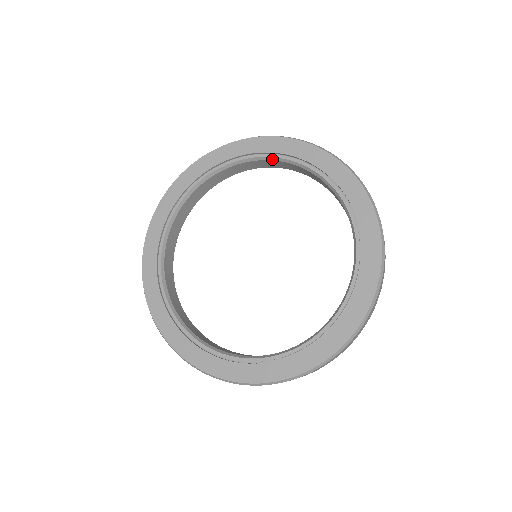
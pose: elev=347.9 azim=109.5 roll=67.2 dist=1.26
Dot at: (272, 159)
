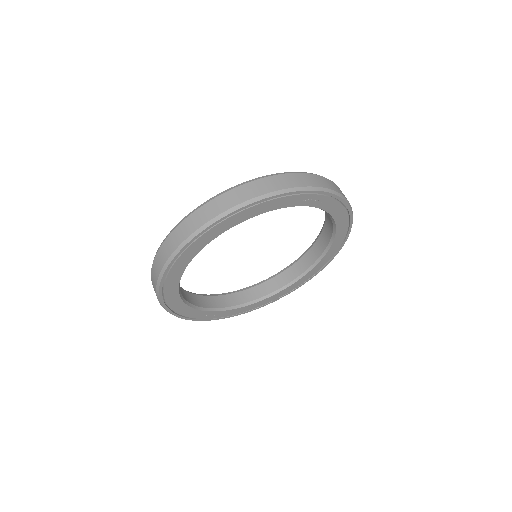
Dot at: (313, 245)
